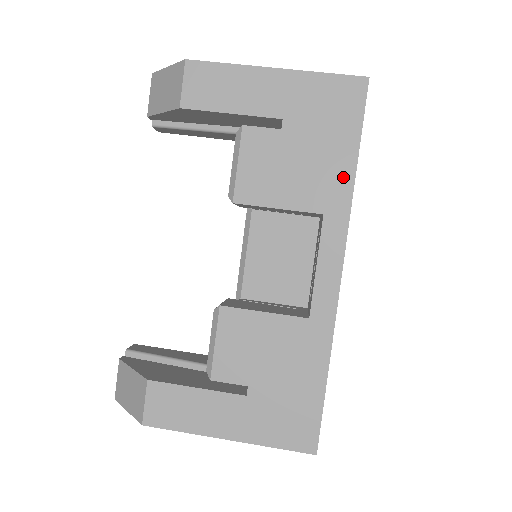
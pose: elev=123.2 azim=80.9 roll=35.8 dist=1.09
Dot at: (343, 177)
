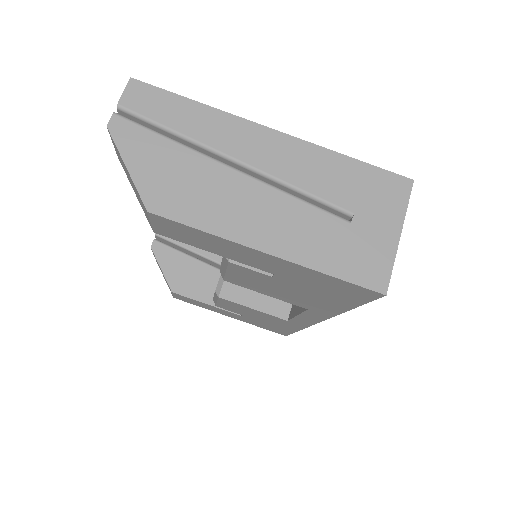
Dot at: (331, 309)
